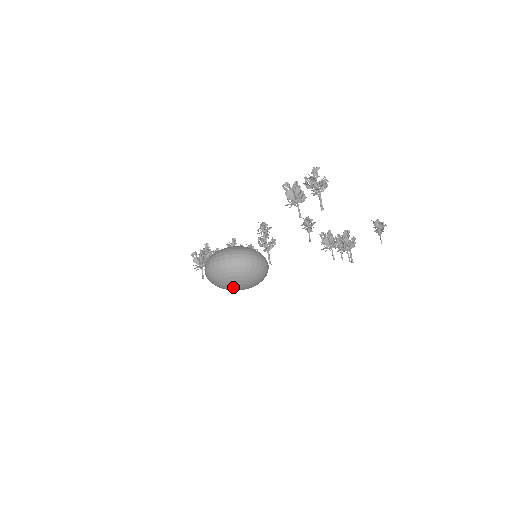
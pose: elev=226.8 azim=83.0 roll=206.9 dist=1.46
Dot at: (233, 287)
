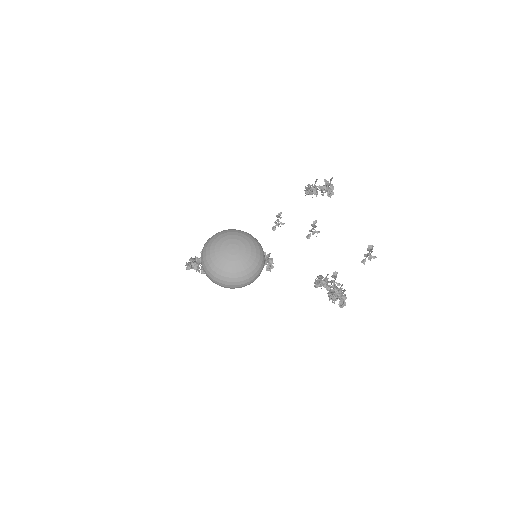
Dot at: (230, 244)
